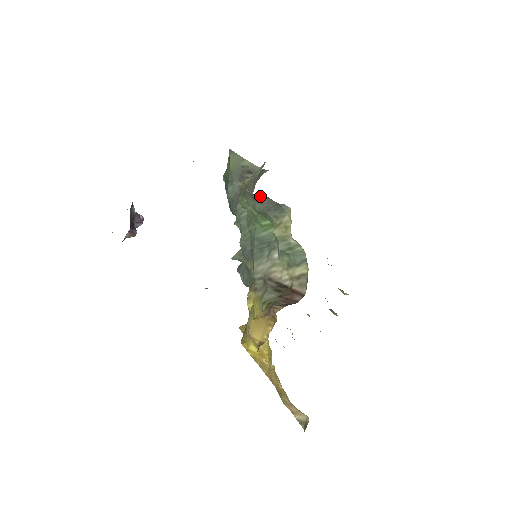
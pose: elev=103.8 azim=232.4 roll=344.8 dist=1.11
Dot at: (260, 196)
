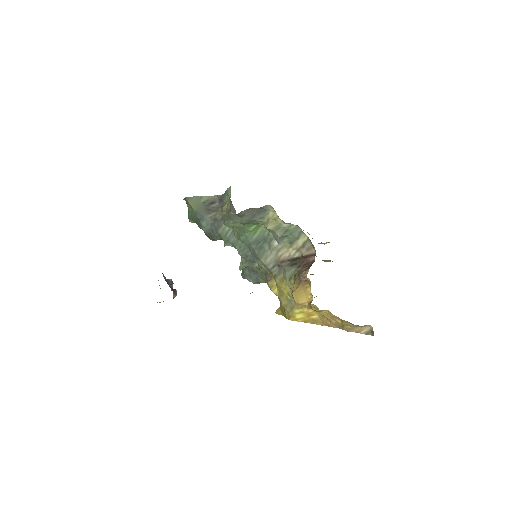
Dot at: (245, 211)
